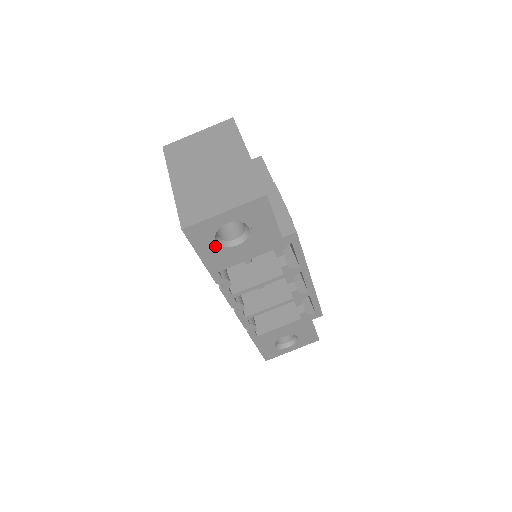
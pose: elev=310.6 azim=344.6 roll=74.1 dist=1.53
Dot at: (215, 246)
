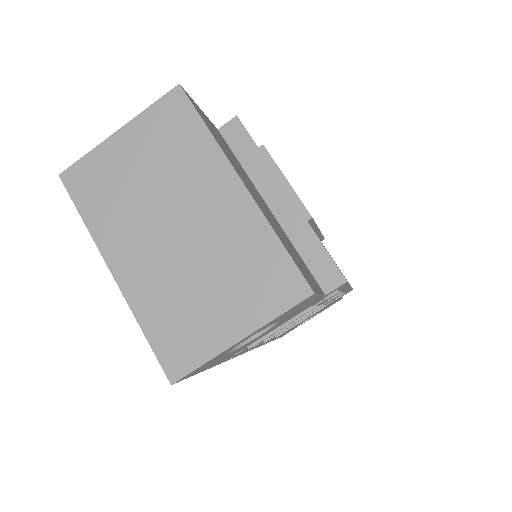
Dot at: (226, 355)
